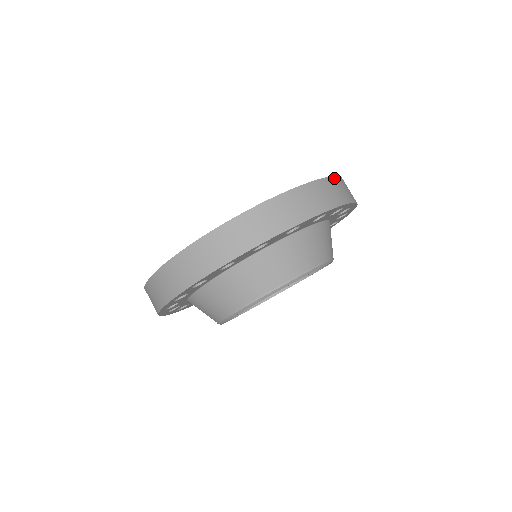
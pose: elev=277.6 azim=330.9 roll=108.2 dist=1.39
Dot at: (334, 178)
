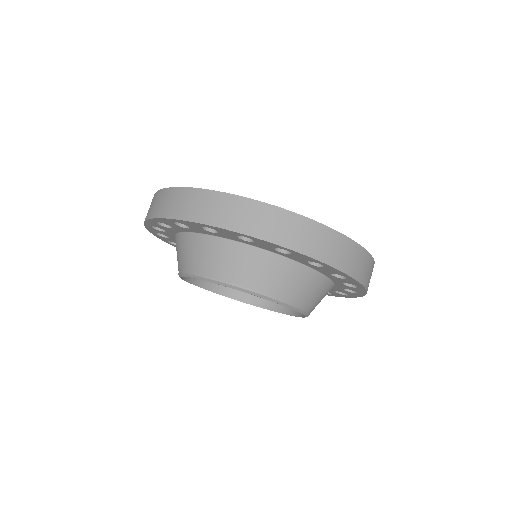
Dot at: (252, 201)
